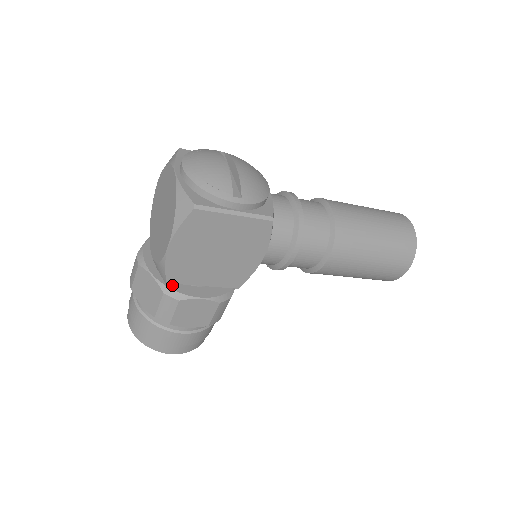
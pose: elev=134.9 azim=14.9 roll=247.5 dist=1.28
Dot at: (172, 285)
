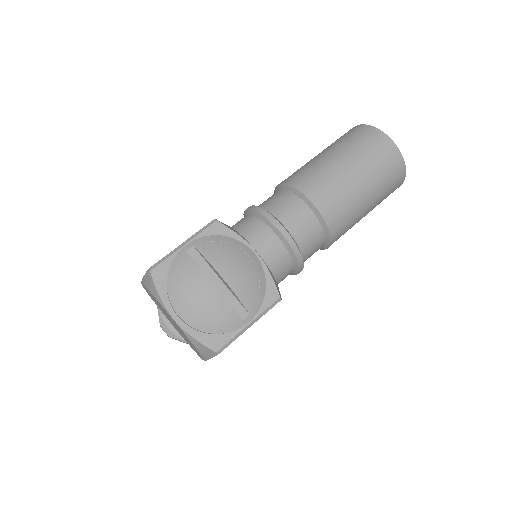
Dot at: occluded
